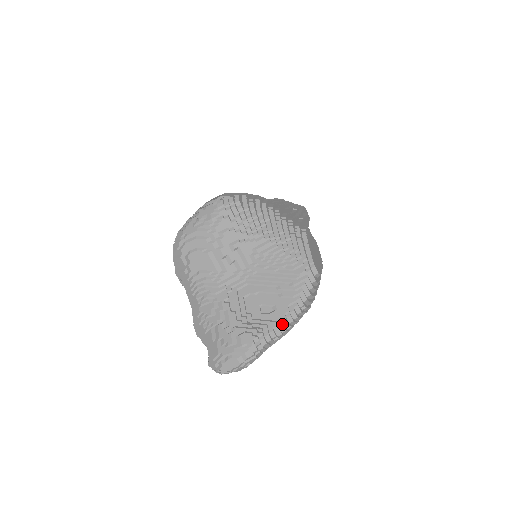
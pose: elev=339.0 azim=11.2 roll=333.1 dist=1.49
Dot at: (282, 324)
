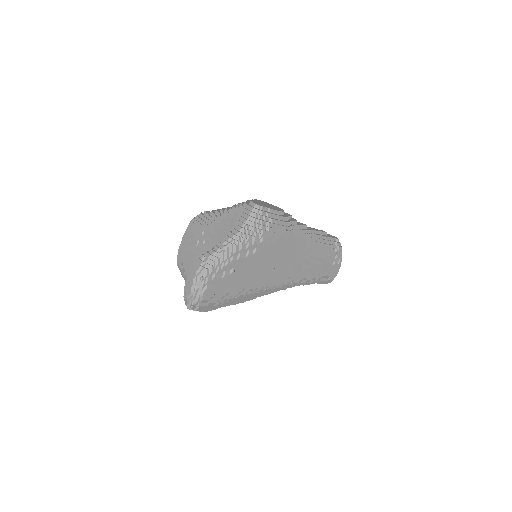
Dot at: (224, 240)
